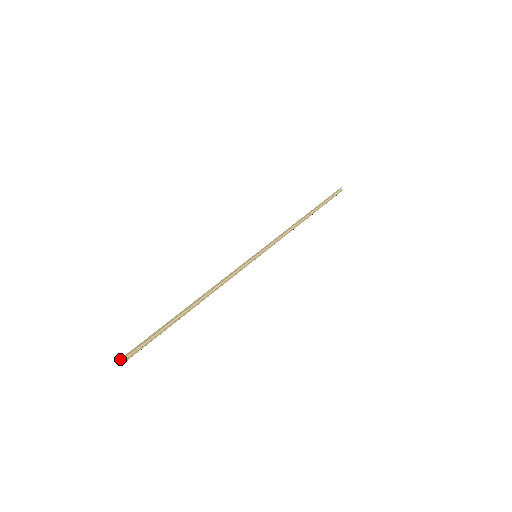
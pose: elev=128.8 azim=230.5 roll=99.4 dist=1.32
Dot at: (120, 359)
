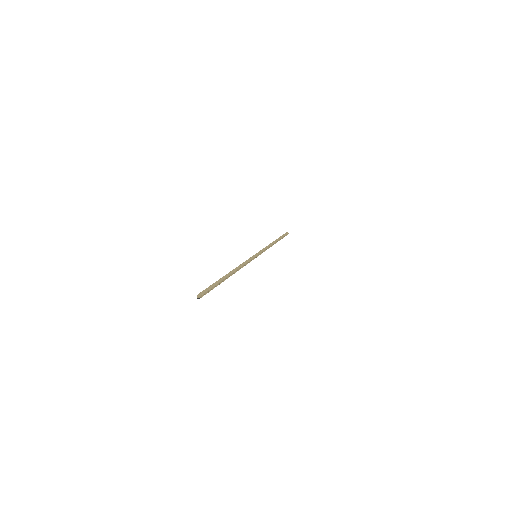
Dot at: (198, 295)
